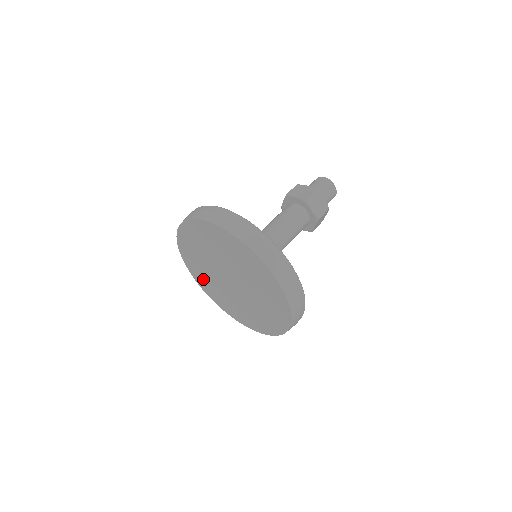
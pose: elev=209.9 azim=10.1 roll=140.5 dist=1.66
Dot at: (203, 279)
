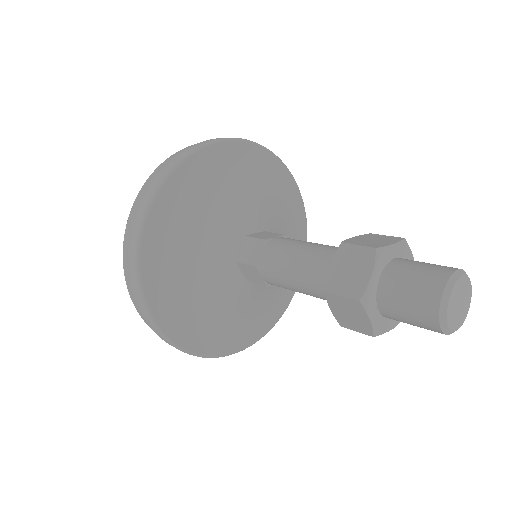
Dot at: occluded
